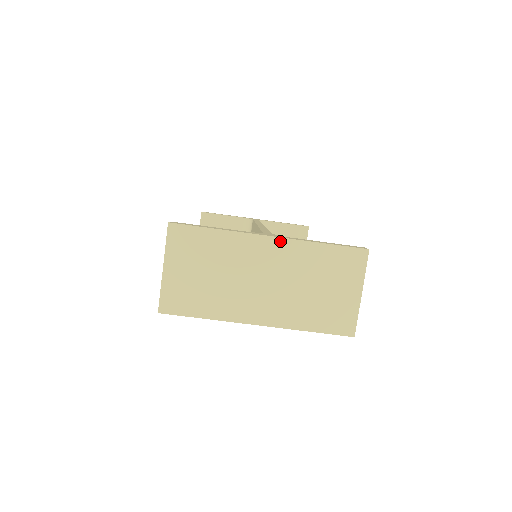
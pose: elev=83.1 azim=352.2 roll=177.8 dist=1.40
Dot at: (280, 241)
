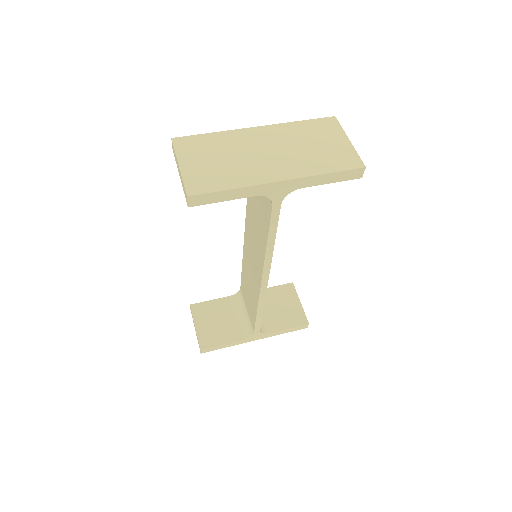
Dot at: (266, 127)
